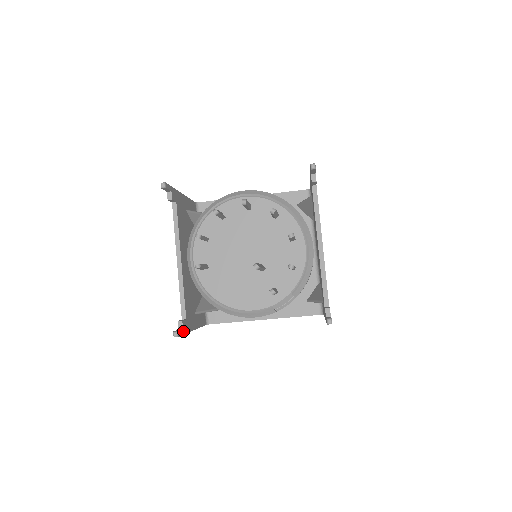
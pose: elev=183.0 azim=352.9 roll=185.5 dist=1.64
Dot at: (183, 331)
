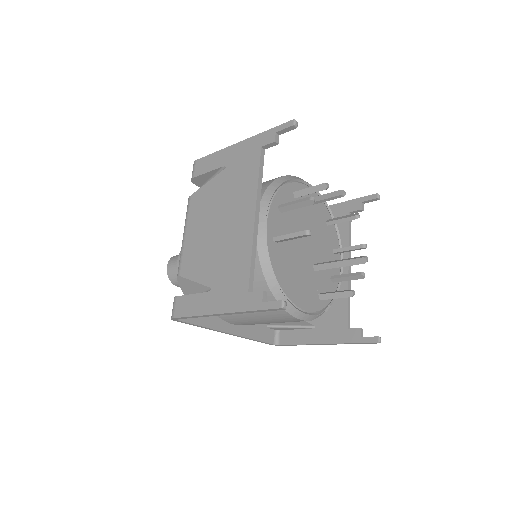
Dot at: (265, 306)
